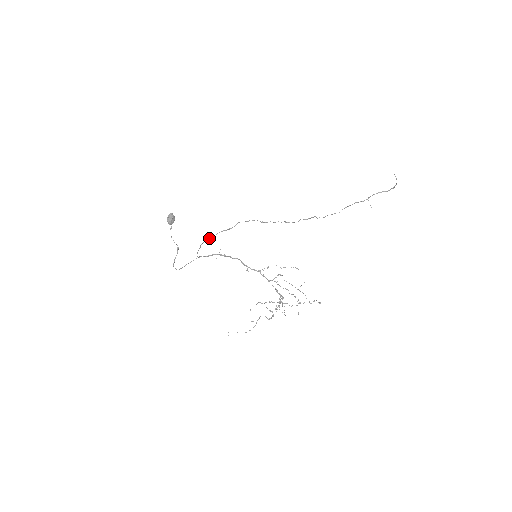
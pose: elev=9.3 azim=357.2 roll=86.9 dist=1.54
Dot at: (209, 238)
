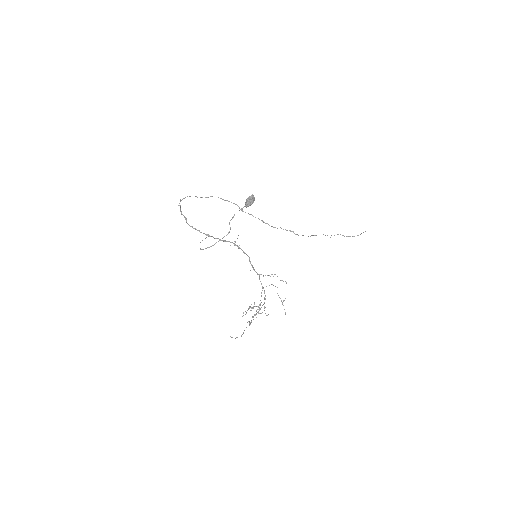
Dot at: (182, 199)
